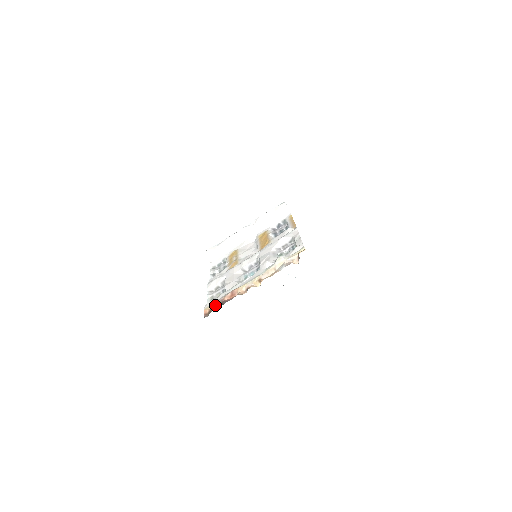
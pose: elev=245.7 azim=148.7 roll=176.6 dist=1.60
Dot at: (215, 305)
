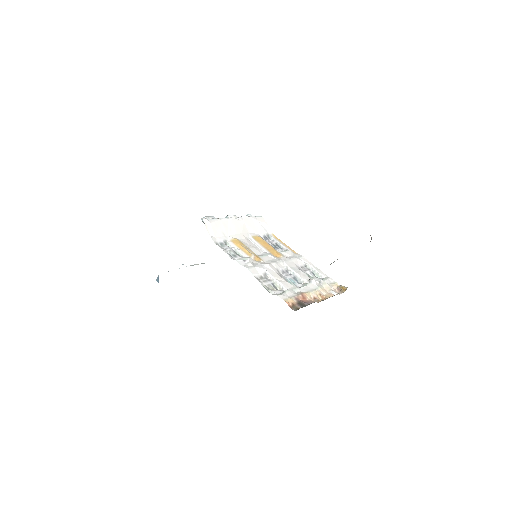
Dot at: (295, 301)
